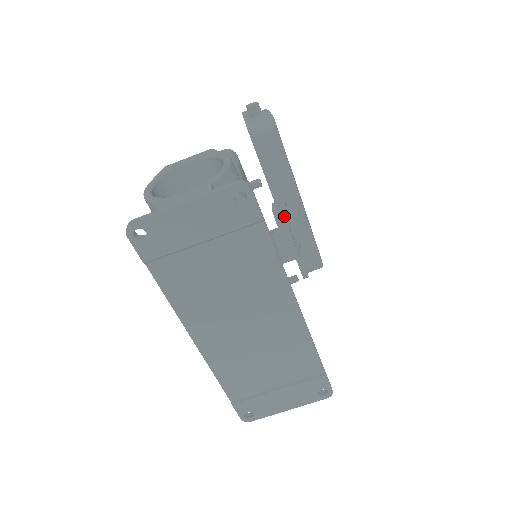
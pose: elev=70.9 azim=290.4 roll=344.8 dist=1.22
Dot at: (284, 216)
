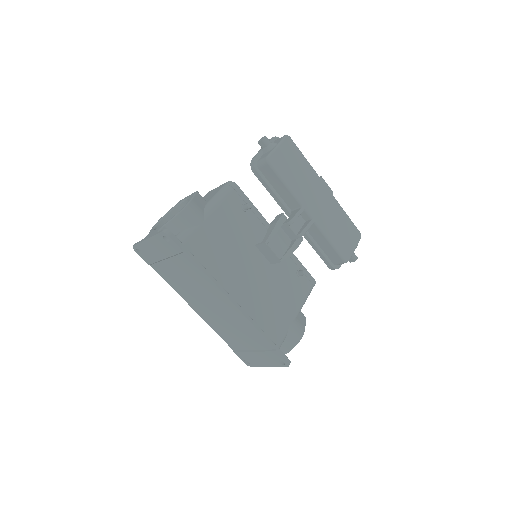
Dot at: (271, 229)
